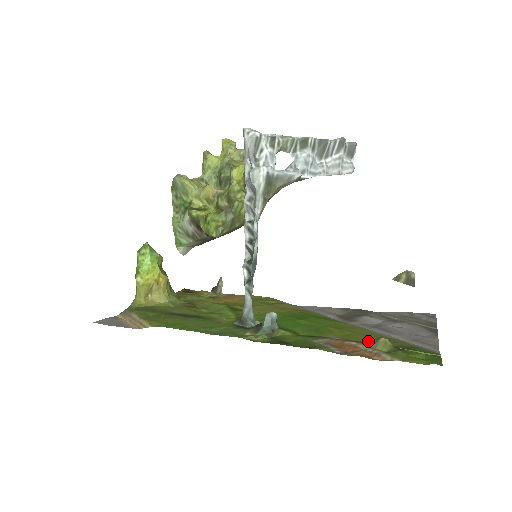
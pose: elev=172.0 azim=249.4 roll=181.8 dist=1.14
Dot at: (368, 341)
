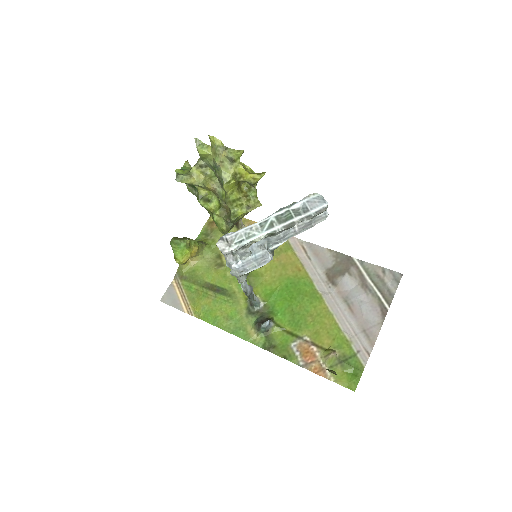
Dot at: (325, 346)
